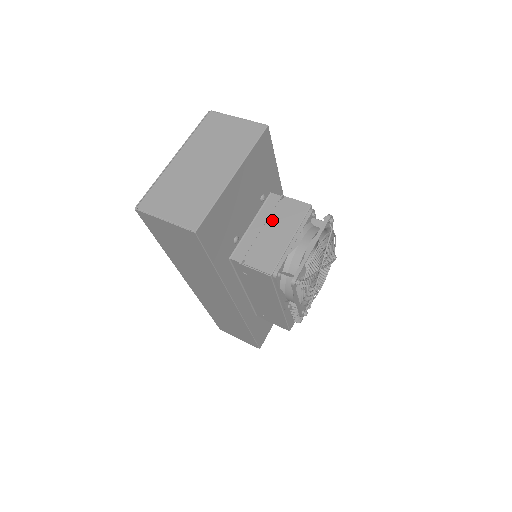
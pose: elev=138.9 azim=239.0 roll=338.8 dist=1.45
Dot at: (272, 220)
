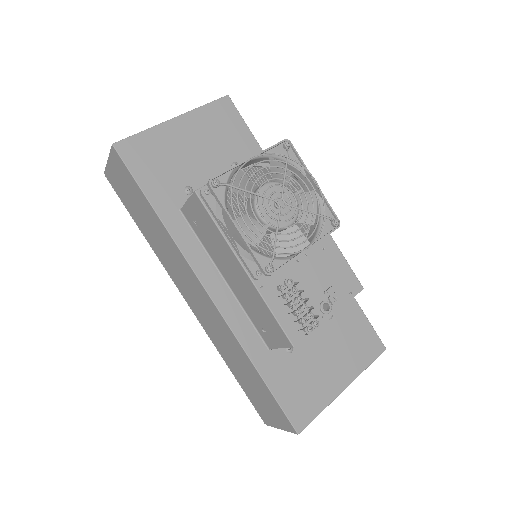
Dot at: occluded
